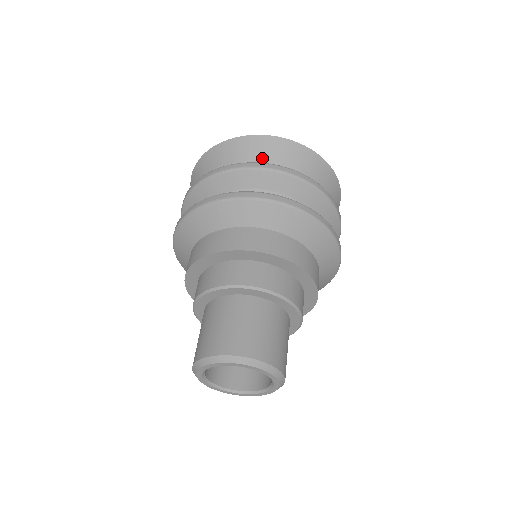
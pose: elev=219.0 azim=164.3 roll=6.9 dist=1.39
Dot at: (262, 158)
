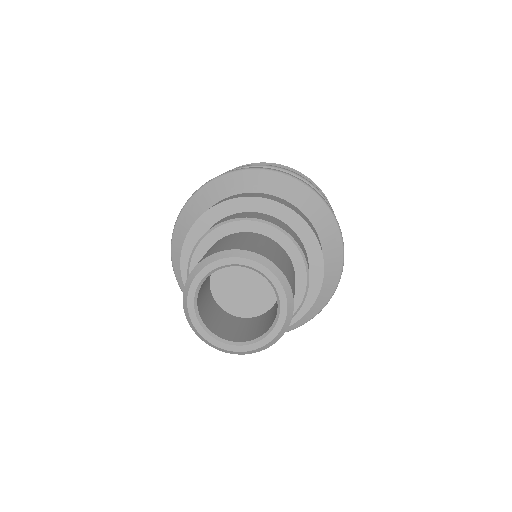
Dot at: occluded
